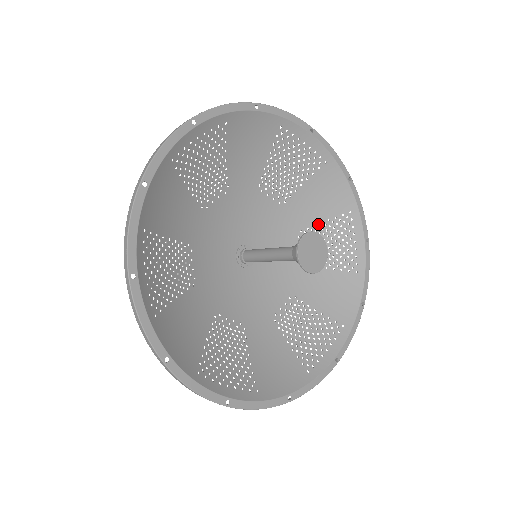
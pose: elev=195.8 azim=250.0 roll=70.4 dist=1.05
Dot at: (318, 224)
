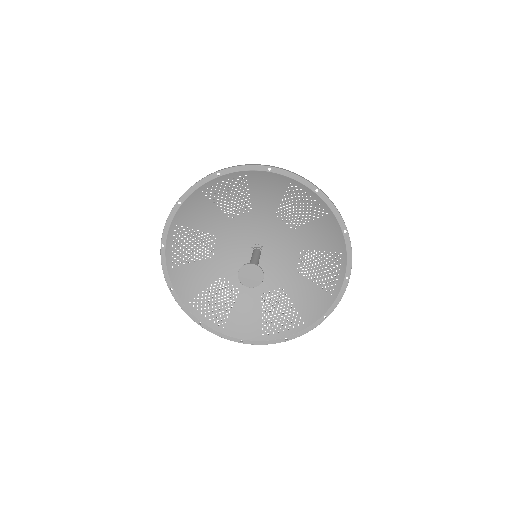
Dot at: (281, 202)
